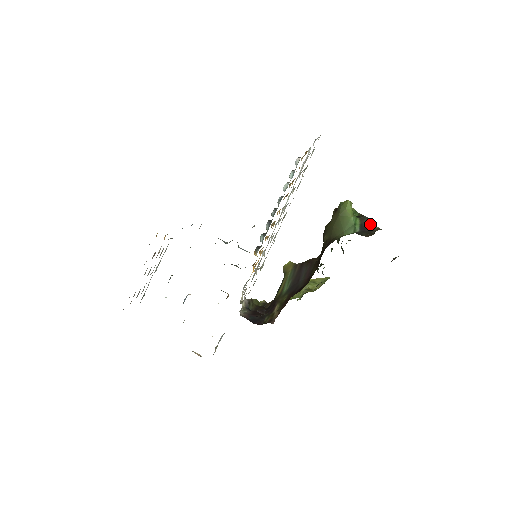
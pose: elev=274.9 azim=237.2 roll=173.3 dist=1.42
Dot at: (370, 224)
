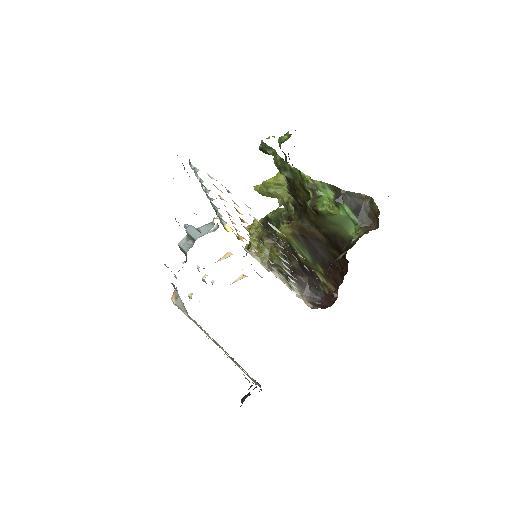
Dot at: (355, 198)
